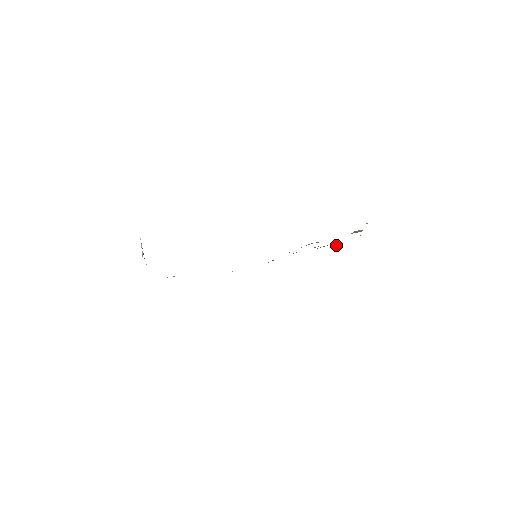
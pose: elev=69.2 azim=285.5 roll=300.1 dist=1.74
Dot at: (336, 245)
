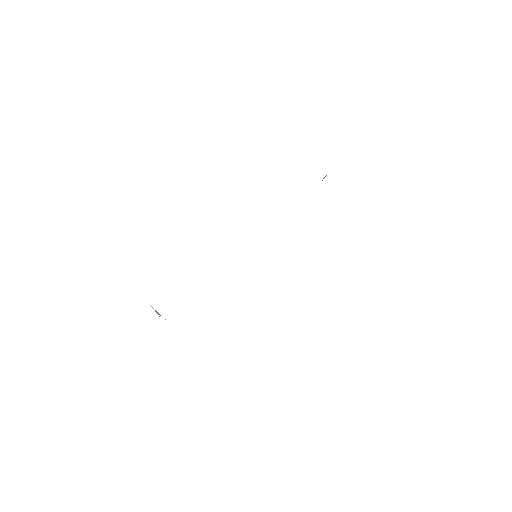
Dot at: occluded
